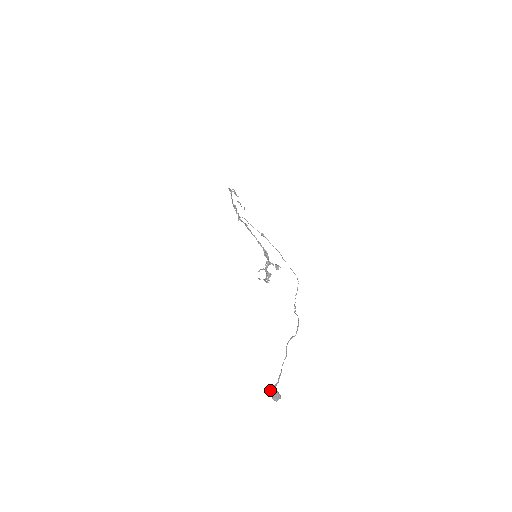
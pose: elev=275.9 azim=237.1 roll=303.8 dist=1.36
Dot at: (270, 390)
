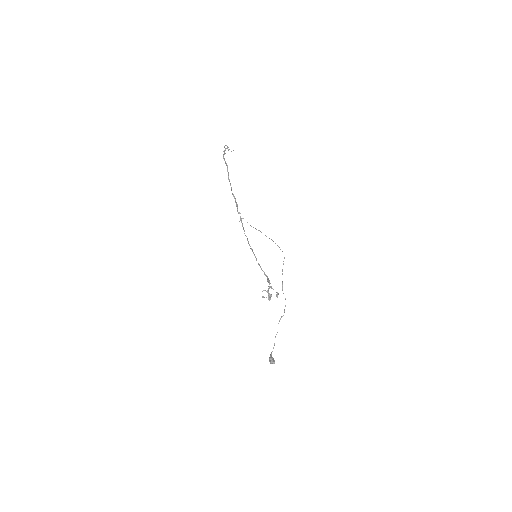
Dot at: (269, 359)
